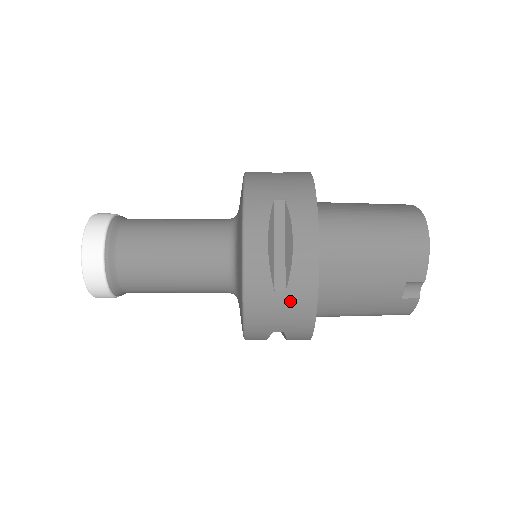
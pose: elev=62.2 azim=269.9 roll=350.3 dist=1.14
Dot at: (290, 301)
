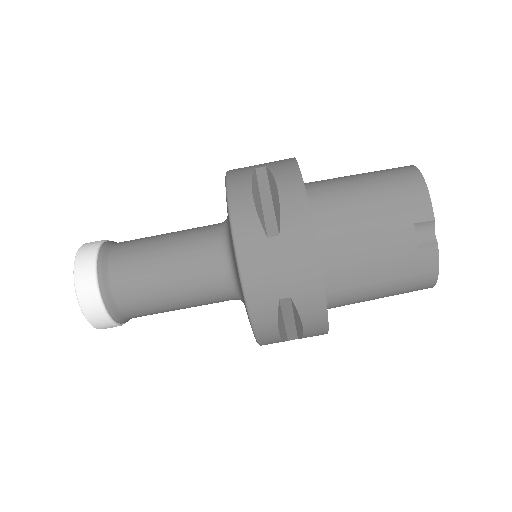
Dot at: (287, 247)
